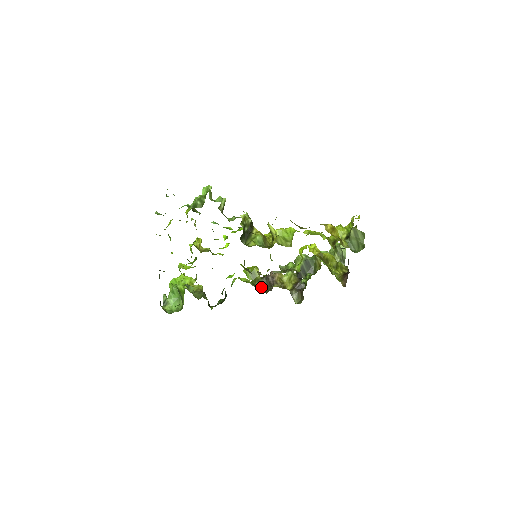
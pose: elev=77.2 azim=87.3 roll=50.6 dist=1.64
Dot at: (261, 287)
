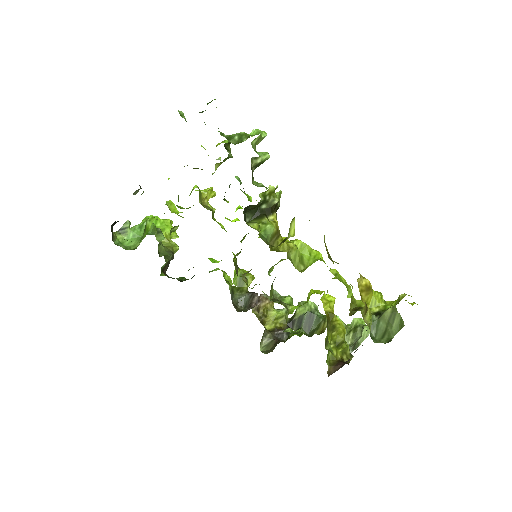
Dot at: (238, 300)
